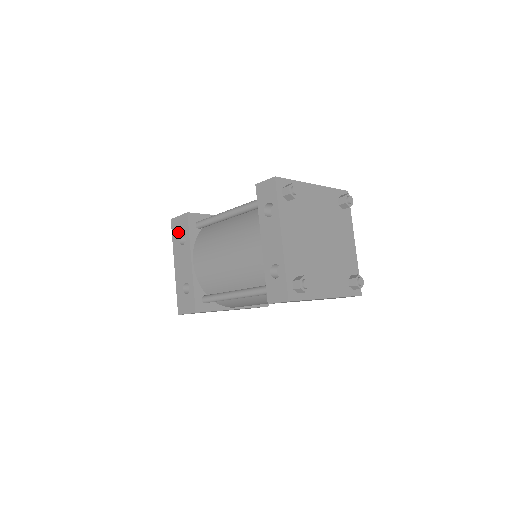
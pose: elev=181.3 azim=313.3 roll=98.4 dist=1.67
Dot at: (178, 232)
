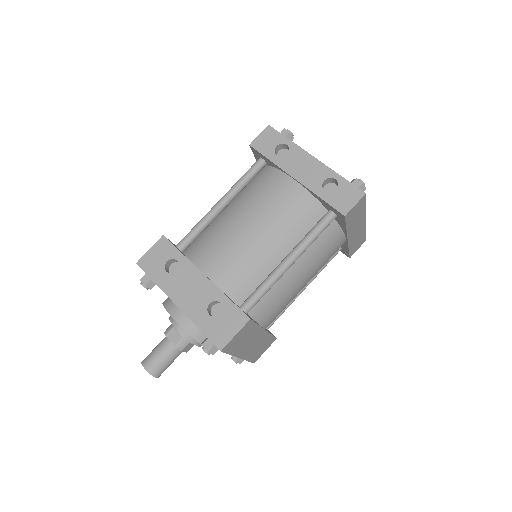
Dot at: (159, 265)
